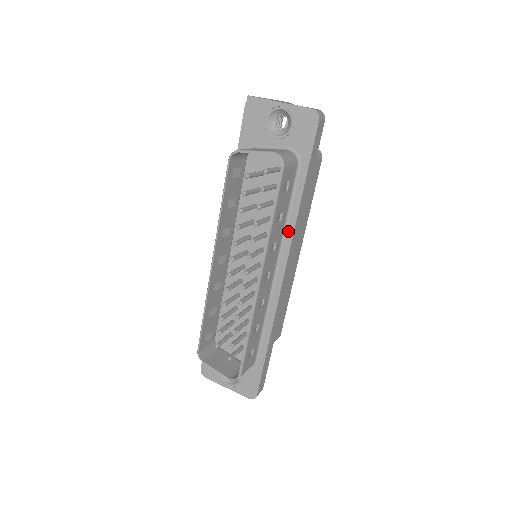
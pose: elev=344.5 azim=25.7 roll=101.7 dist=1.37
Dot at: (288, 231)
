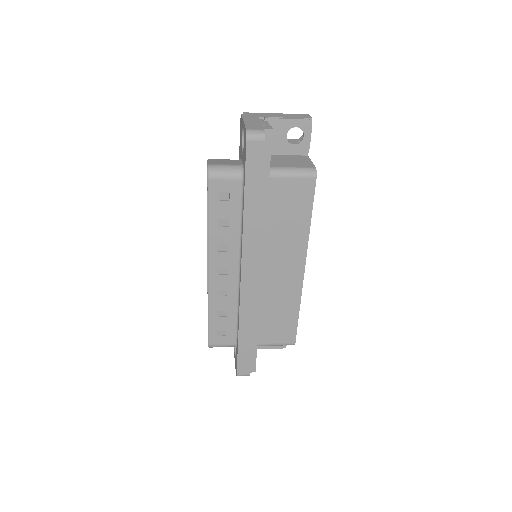
Dot at: (242, 238)
